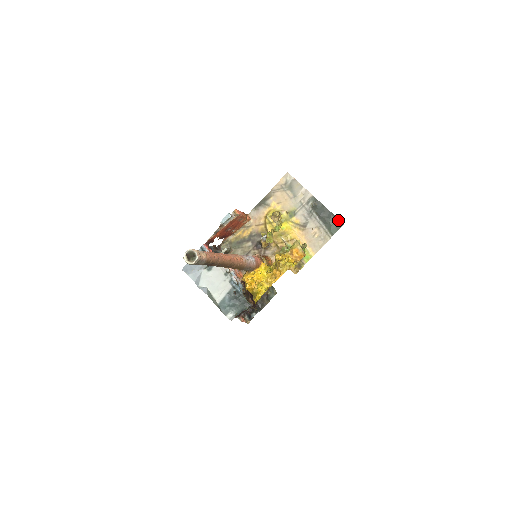
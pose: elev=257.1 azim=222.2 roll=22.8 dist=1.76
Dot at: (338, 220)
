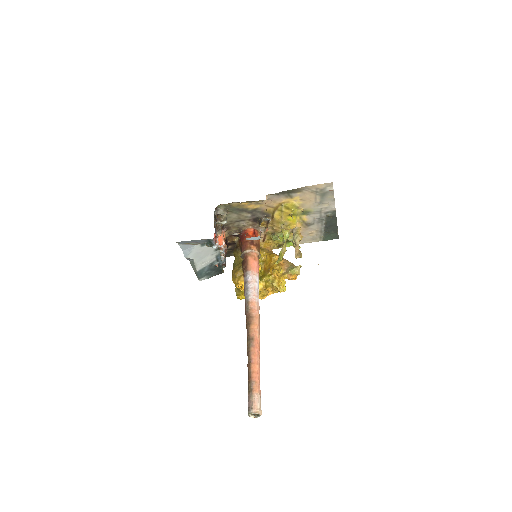
Dot at: (337, 234)
